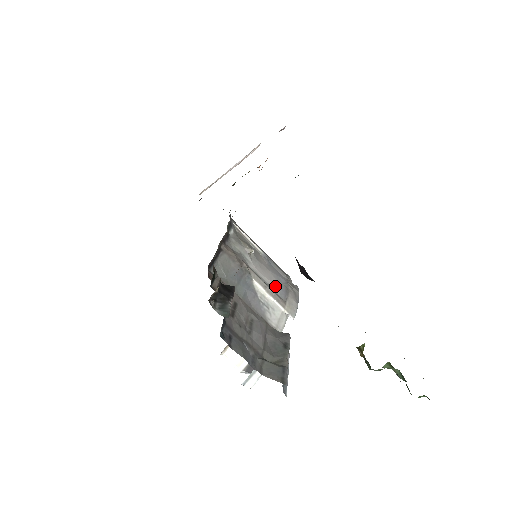
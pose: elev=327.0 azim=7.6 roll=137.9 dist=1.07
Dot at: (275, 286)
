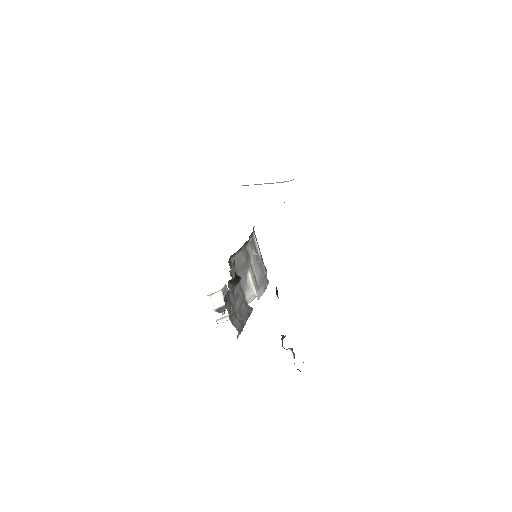
Dot at: (258, 278)
